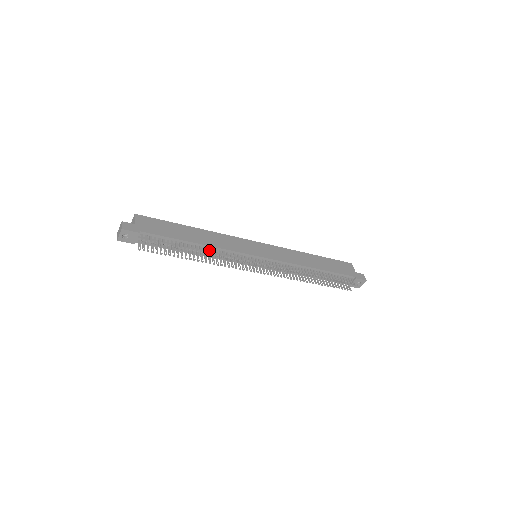
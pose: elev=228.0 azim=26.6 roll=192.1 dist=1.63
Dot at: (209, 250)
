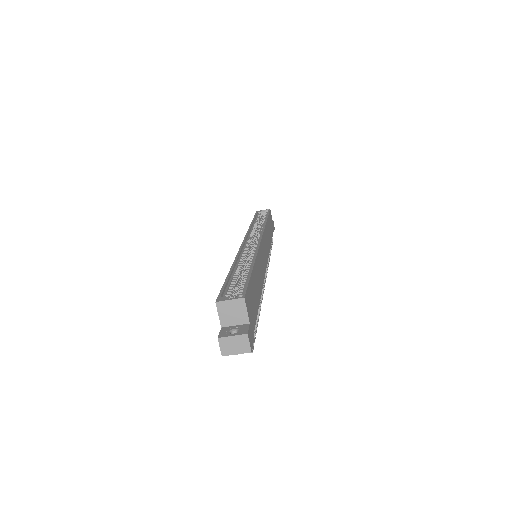
Dot at: occluded
